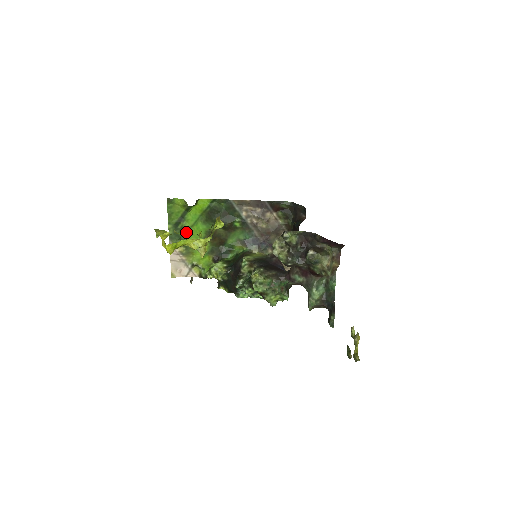
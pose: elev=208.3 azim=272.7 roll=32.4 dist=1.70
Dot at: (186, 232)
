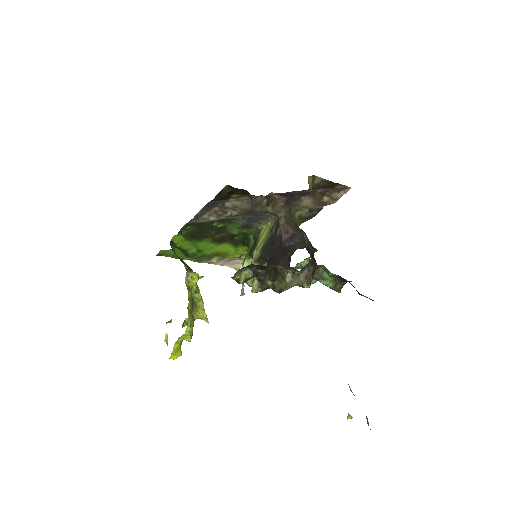
Dot at: (200, 253)
